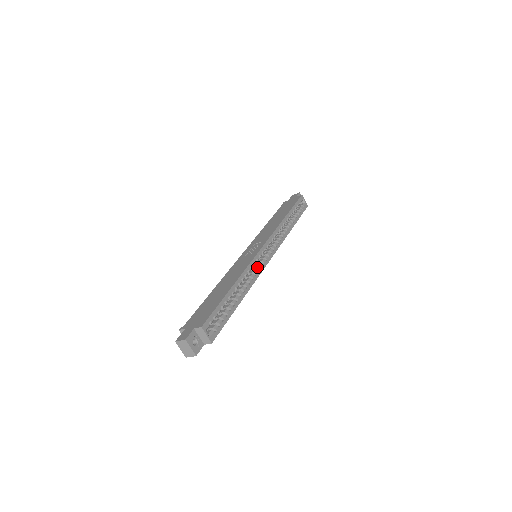
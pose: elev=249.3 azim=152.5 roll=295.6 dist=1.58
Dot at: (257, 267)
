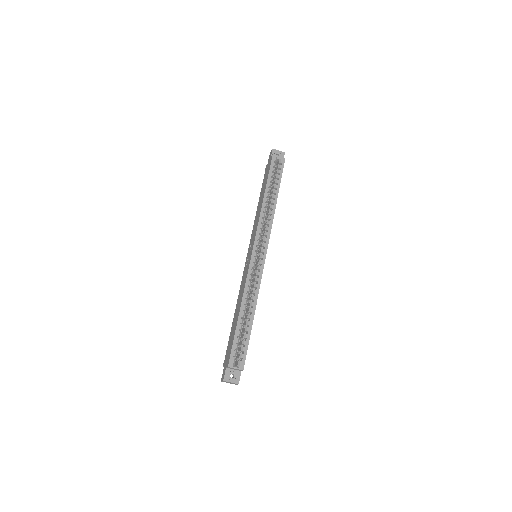
Dot at: (256, 273)
